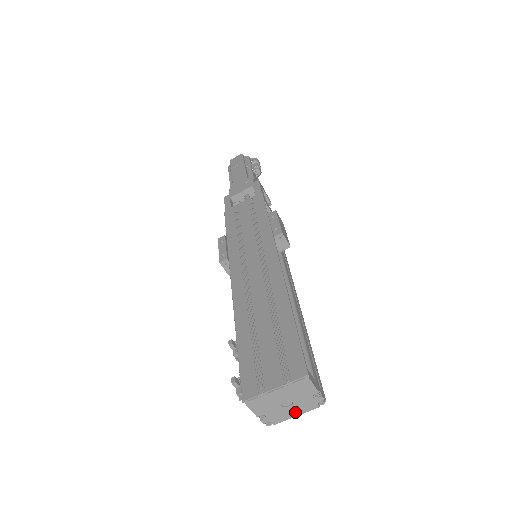
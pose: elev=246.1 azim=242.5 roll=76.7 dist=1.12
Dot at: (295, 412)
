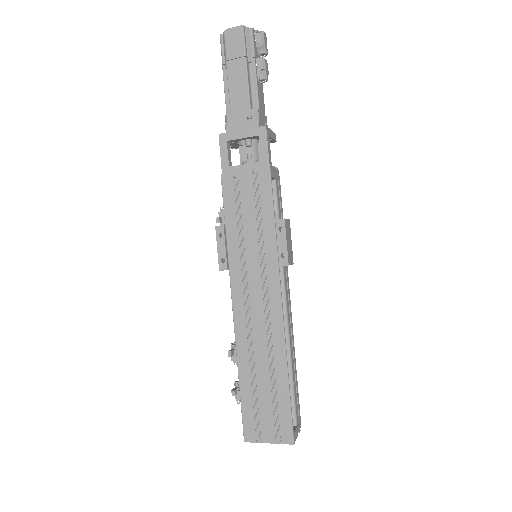
Dot at: occluded
